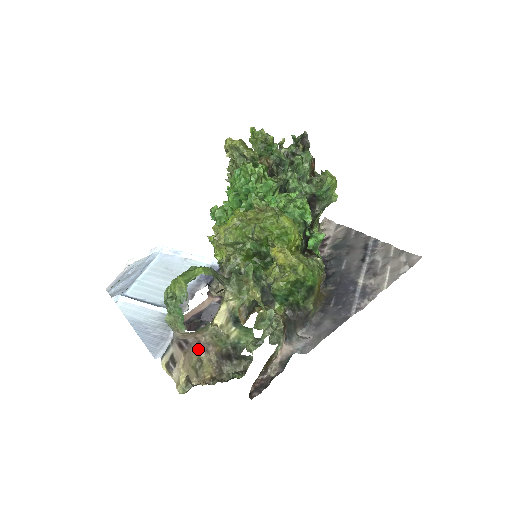
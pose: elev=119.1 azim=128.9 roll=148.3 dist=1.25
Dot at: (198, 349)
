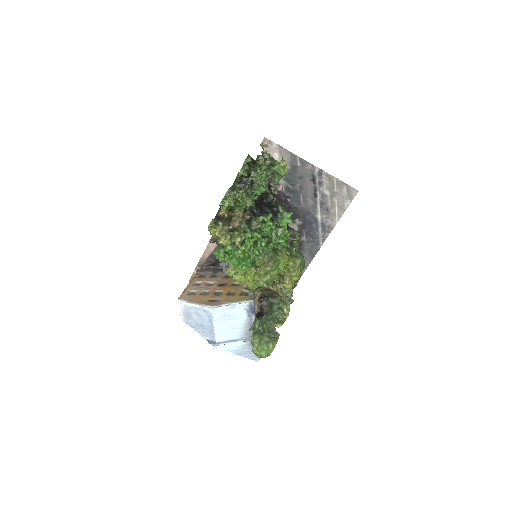
Dot at: occluded
